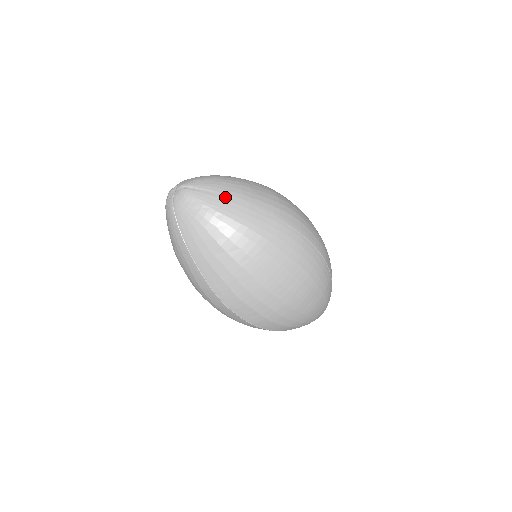
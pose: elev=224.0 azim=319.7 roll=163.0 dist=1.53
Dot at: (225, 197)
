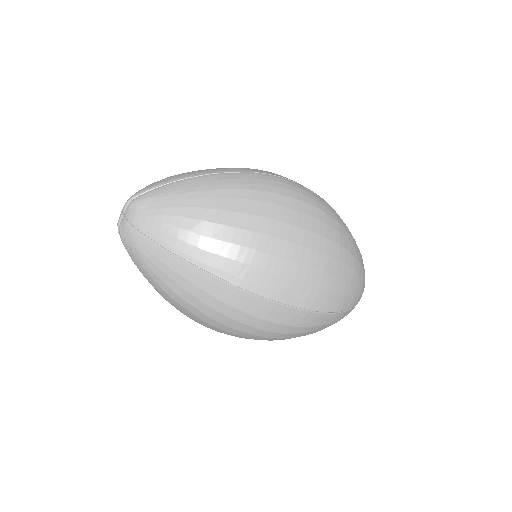
Dot at: (182, 180)
